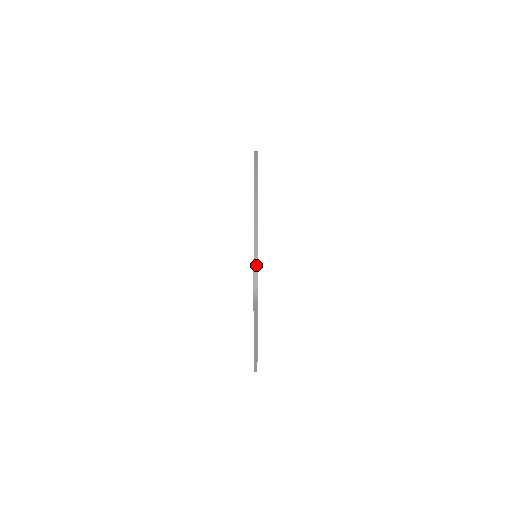
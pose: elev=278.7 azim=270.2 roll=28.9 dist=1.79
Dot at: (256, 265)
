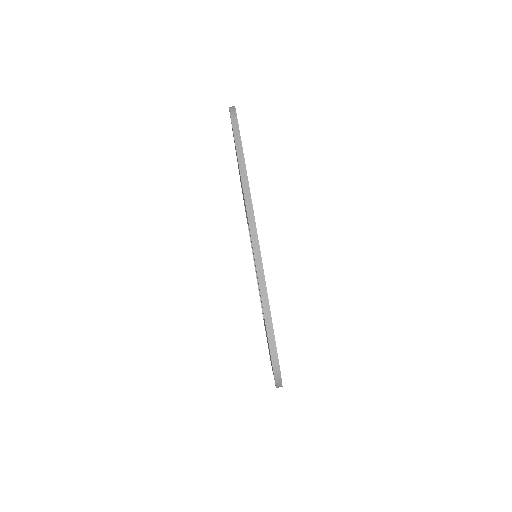
Dot at: (274, 354)
